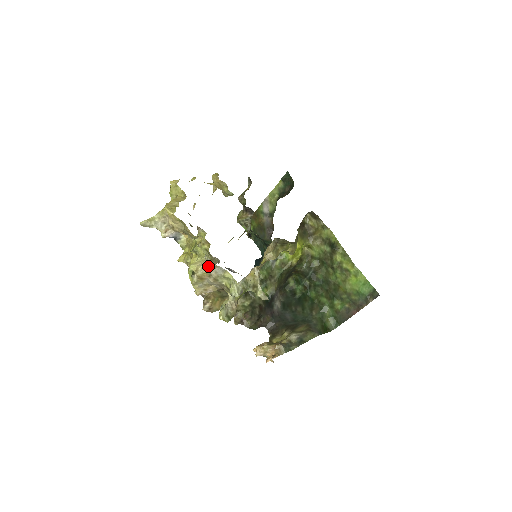
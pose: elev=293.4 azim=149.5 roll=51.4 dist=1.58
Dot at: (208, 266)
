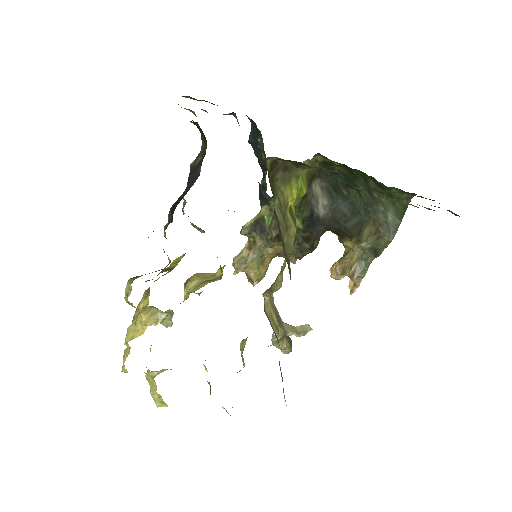
Dot at: occluded
